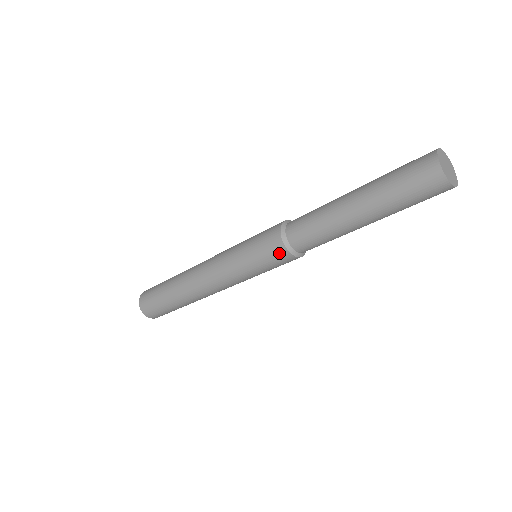
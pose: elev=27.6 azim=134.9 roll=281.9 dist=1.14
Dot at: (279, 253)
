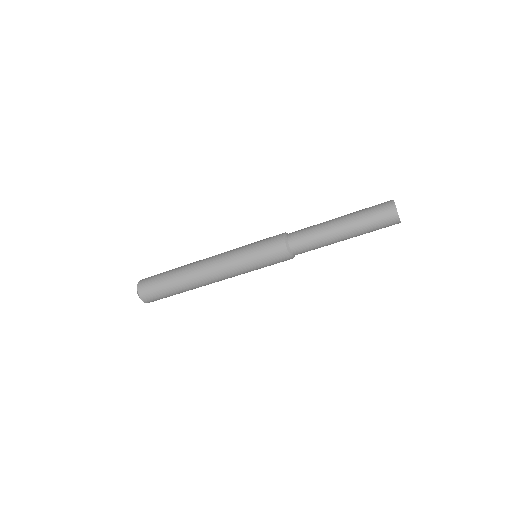
Dot at: (281, 252)
